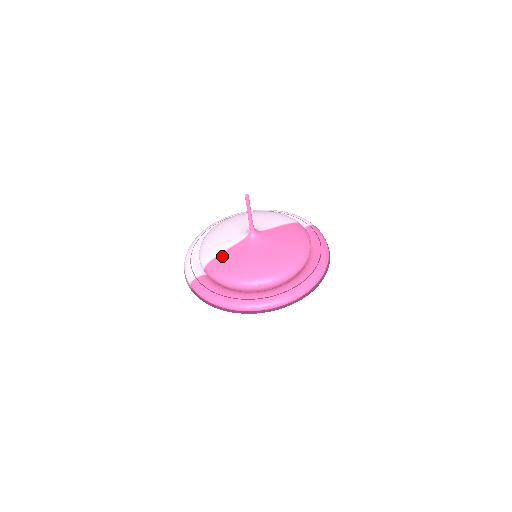
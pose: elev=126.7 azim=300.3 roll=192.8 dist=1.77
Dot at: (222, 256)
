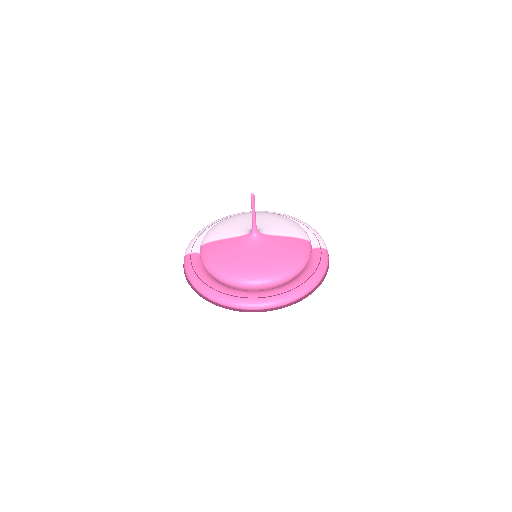
Dot at: (218, 243)
